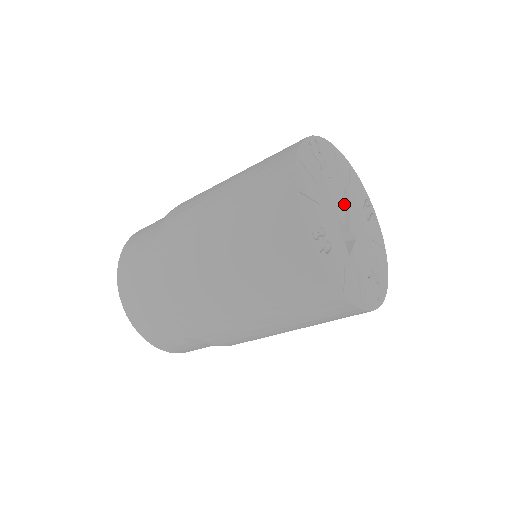
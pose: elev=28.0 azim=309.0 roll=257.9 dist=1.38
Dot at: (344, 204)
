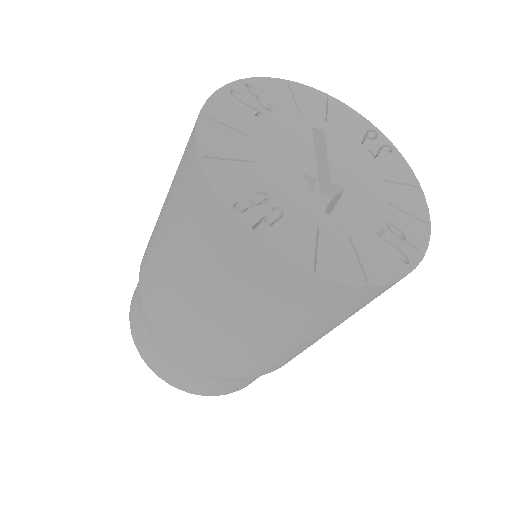
Dot at: (321, 149)
